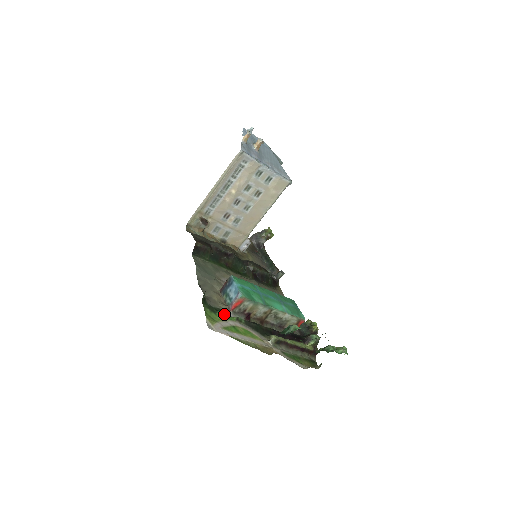
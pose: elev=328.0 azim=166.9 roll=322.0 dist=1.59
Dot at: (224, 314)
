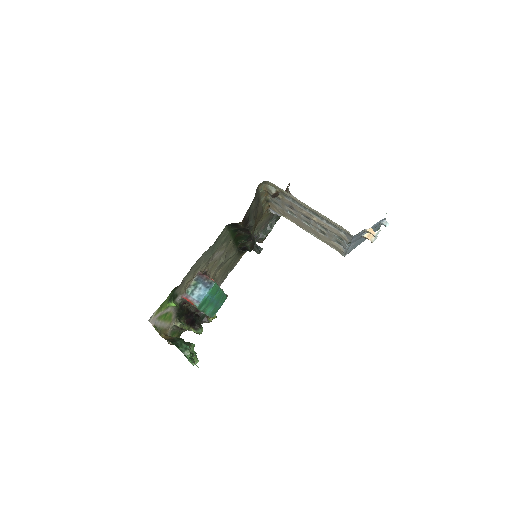
Dot at: (174, 300)
